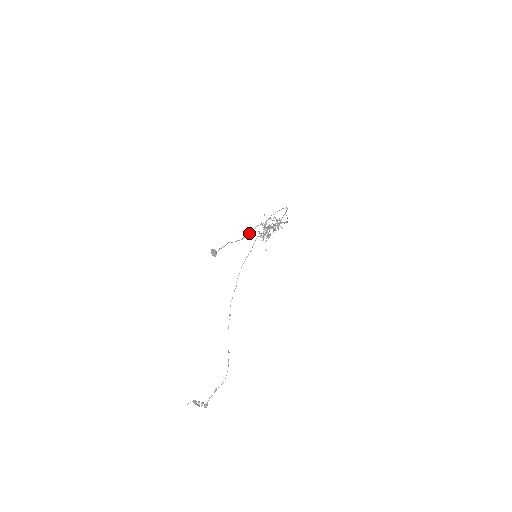
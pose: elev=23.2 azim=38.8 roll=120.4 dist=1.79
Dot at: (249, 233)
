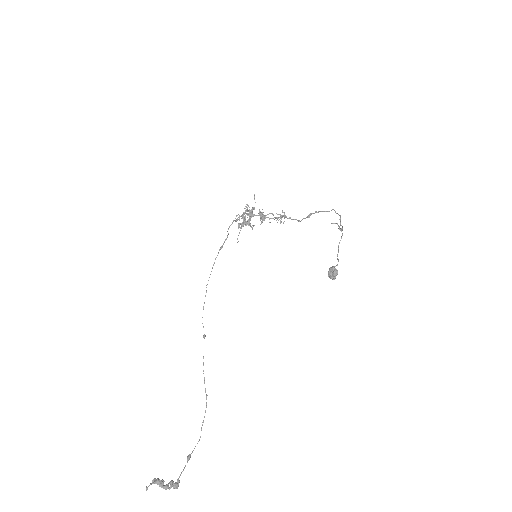
Dot at: (338, 245)
